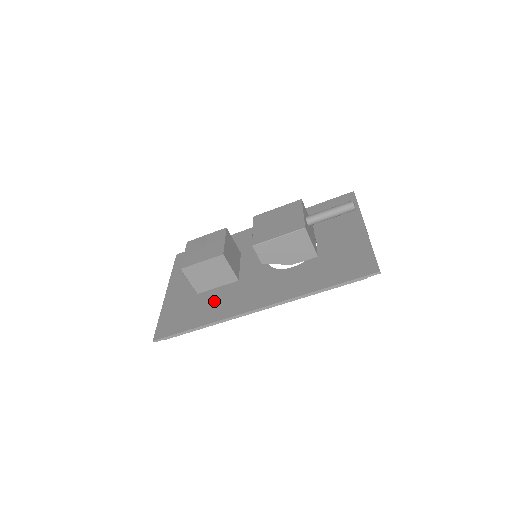
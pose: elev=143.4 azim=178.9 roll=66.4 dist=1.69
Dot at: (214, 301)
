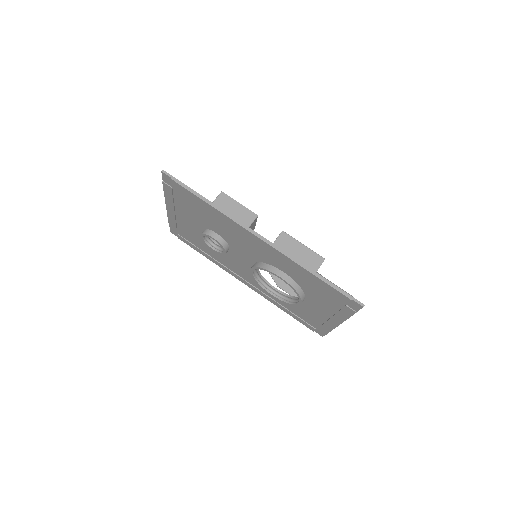
Dot at: occluded
